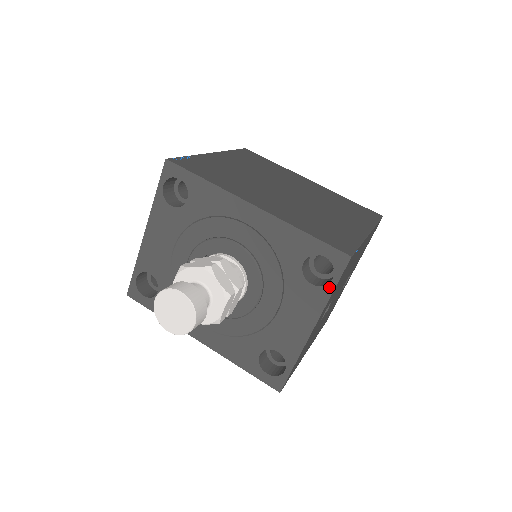
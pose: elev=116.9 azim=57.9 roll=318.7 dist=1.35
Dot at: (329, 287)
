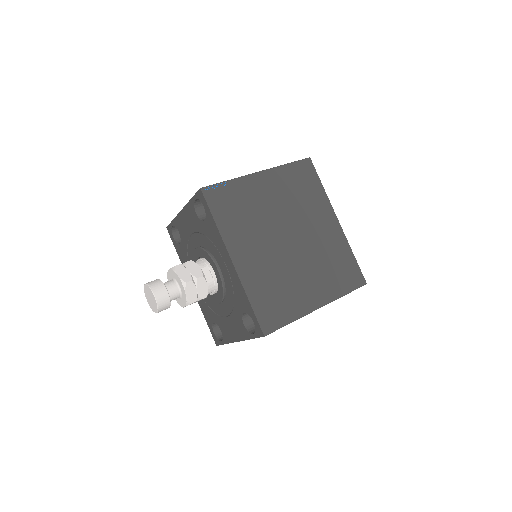
Dot at: (251, 335)
